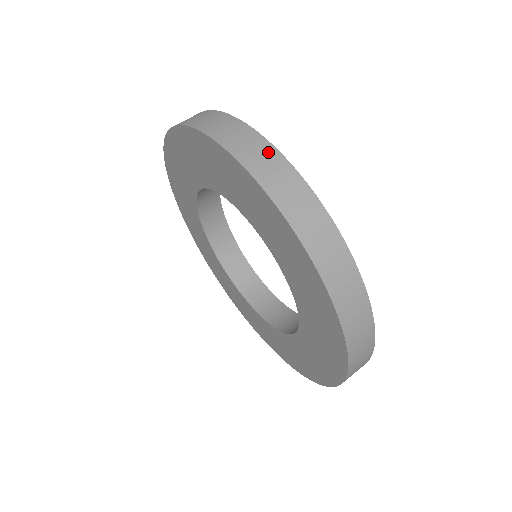
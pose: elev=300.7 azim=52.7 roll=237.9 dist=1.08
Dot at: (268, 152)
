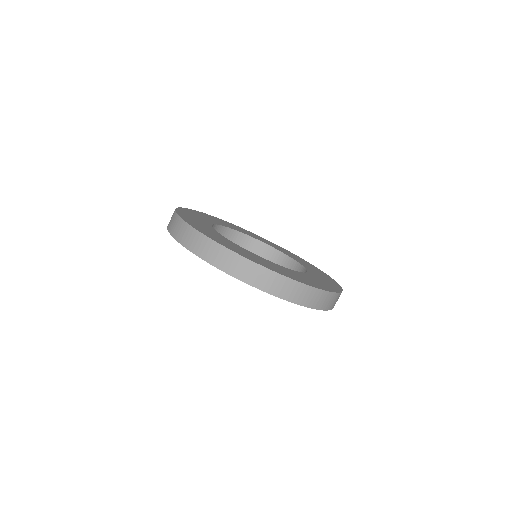
Dot at: (326, 296)
